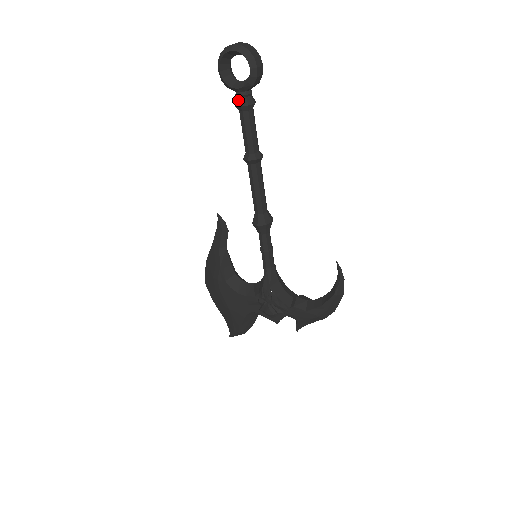
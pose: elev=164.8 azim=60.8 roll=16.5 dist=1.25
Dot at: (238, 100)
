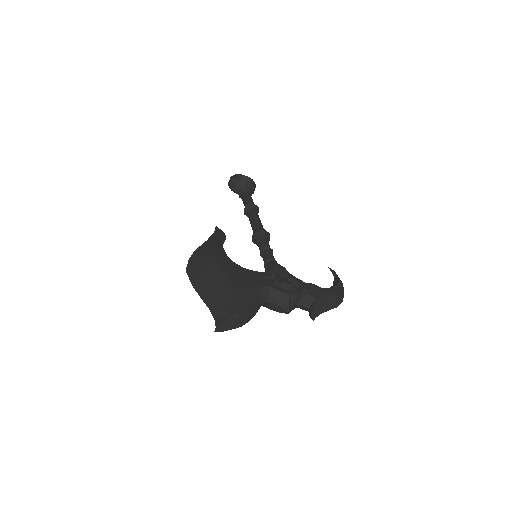
Dot at: (244, 188)
